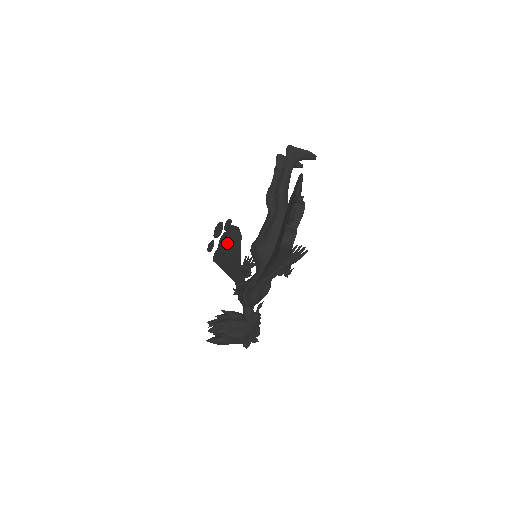
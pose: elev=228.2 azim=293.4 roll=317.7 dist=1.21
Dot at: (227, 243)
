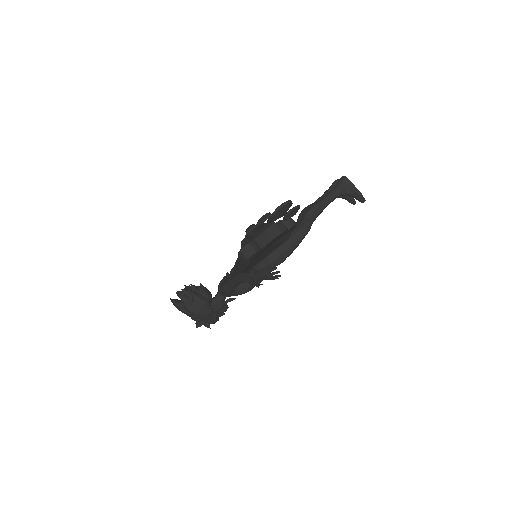
Dot at: (258, 233)
